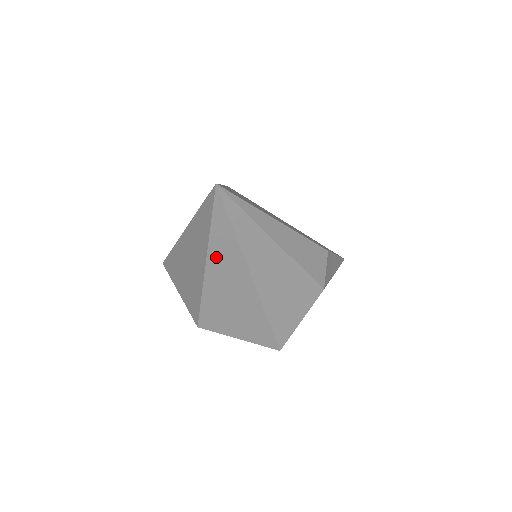
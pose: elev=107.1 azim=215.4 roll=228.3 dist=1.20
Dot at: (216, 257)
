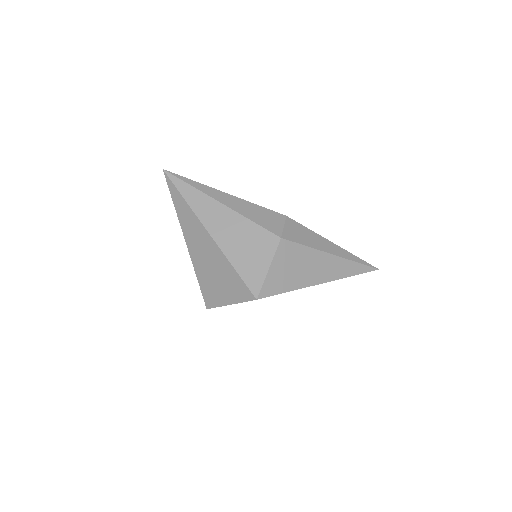
Dot at: (185, 225)
